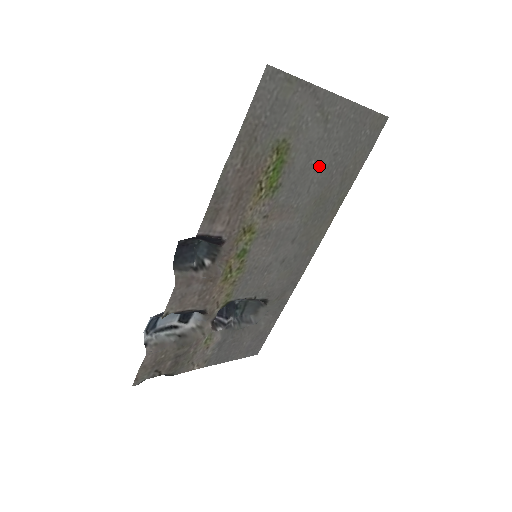
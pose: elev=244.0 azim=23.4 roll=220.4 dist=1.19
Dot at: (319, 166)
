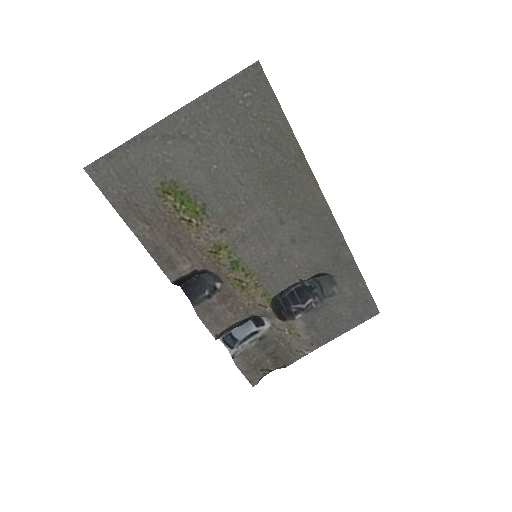
Dot at: (227, 163)
